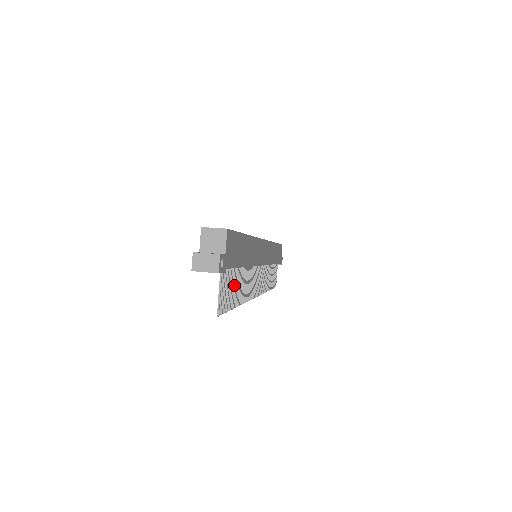
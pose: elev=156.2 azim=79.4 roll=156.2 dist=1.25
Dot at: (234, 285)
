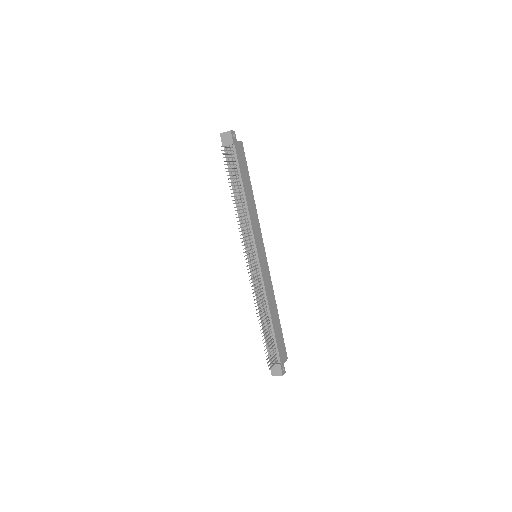
Dot at: (234, 178)
